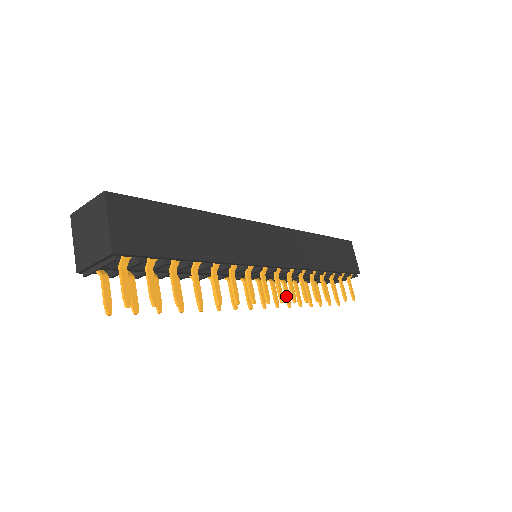
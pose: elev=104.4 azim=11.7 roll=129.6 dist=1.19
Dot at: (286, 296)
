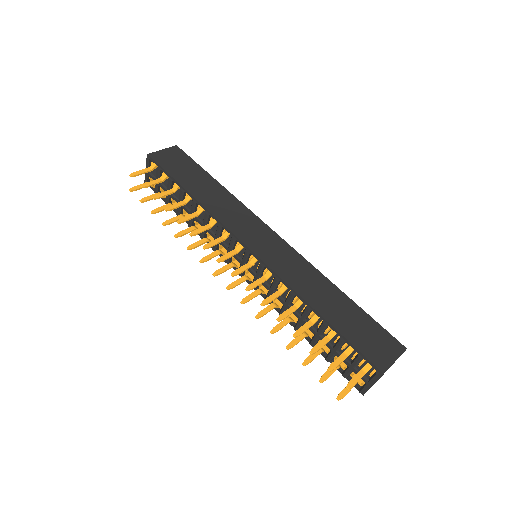
Dot at: occluded
